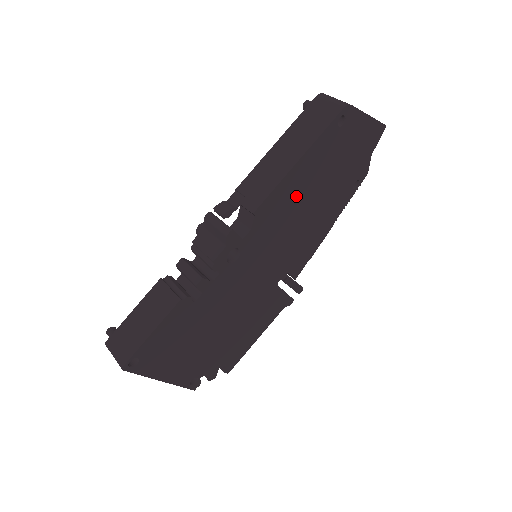
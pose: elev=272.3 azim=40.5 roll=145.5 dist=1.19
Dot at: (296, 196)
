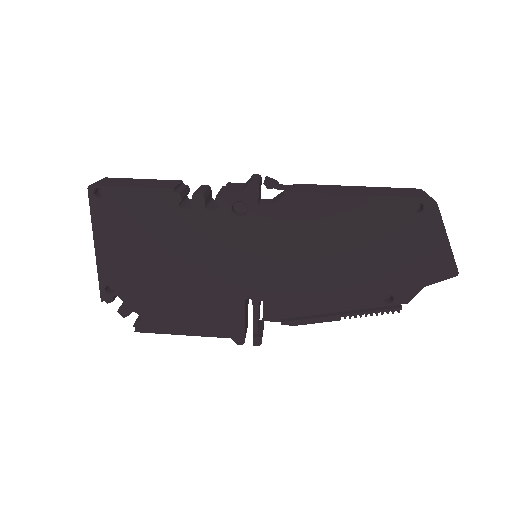
Dot at: (329, 228)
